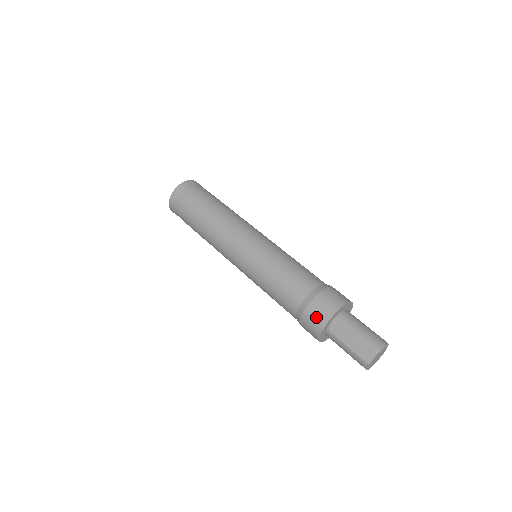
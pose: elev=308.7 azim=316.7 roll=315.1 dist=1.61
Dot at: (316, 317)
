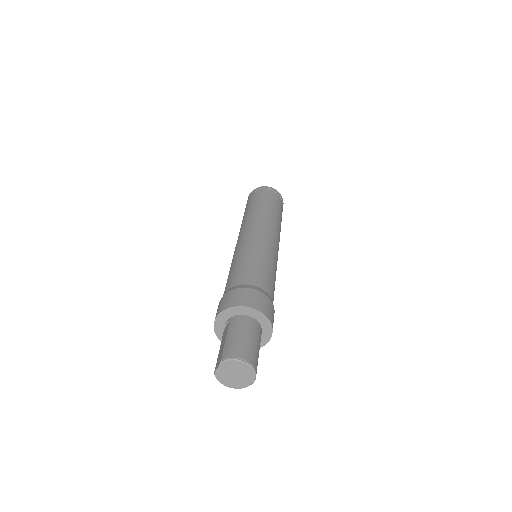
Dot at: (217, 310)
